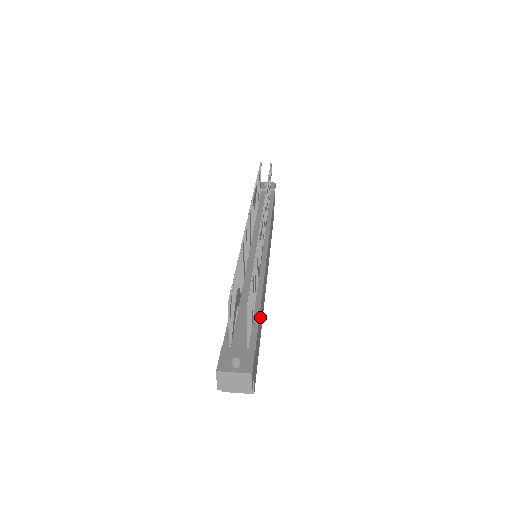
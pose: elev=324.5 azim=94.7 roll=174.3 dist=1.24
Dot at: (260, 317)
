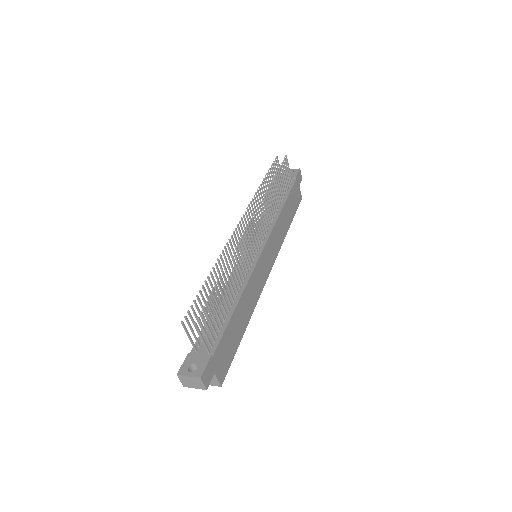
Dot at: (235, 321)
